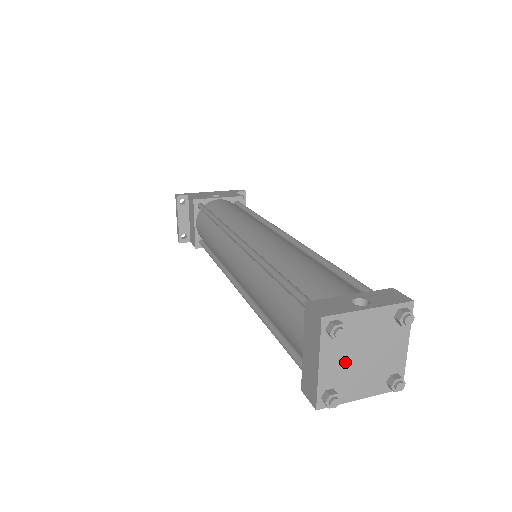
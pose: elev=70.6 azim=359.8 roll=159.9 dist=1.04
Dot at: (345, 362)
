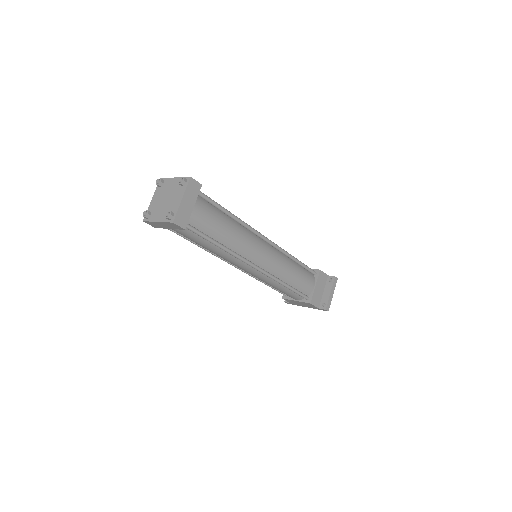
Dot at: (159, 201)
